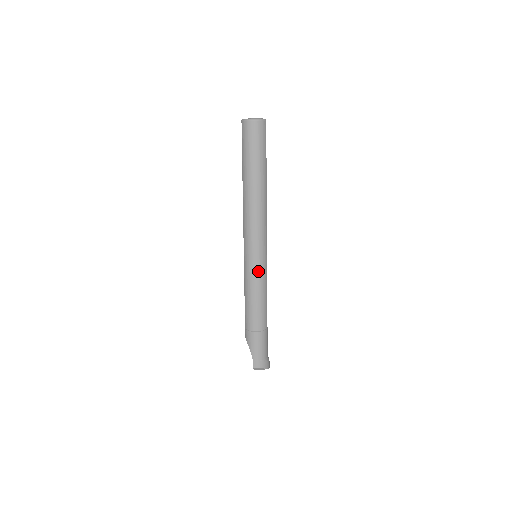
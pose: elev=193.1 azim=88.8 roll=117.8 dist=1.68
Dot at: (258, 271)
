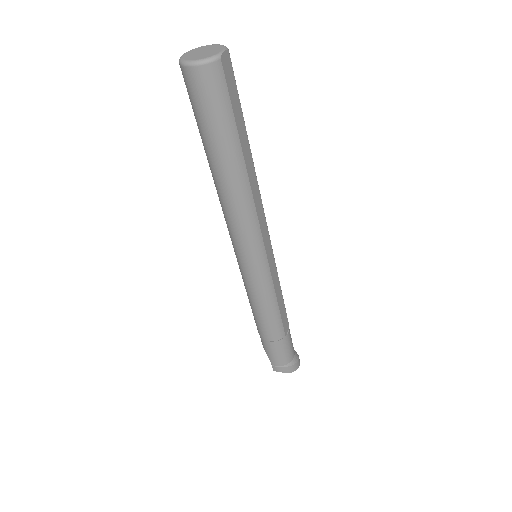
Dot at: (256, 282)
